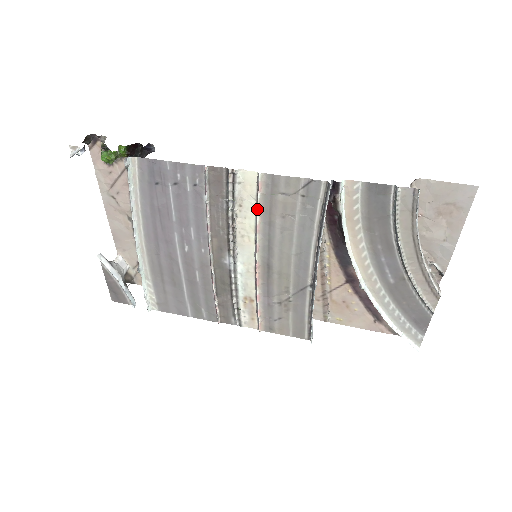
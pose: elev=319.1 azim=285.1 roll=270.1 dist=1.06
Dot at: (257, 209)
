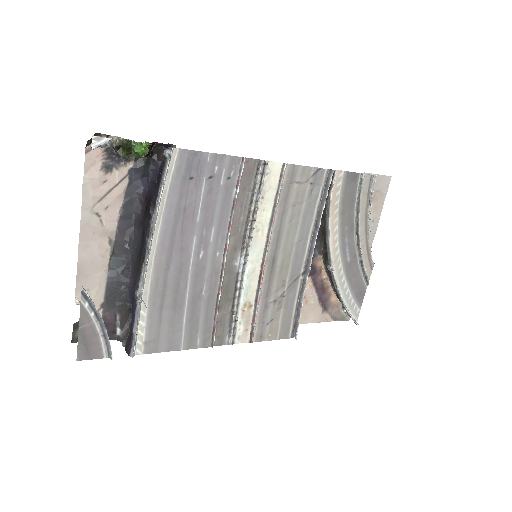
Dot at: (277, 199)
